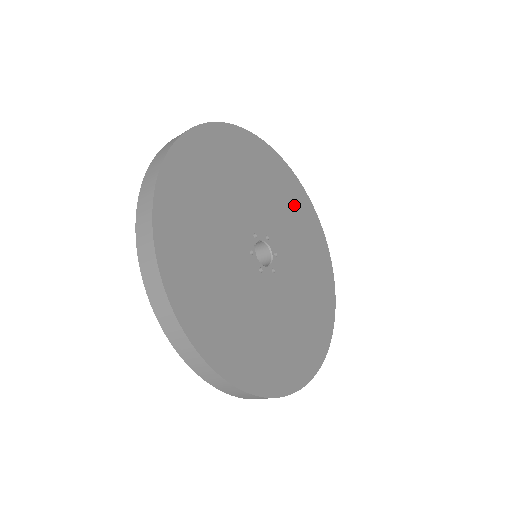
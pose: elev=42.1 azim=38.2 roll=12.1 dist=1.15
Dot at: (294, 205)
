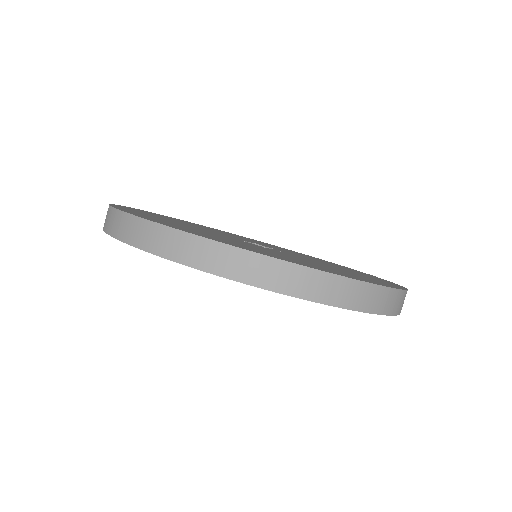
Dot at: occluded
